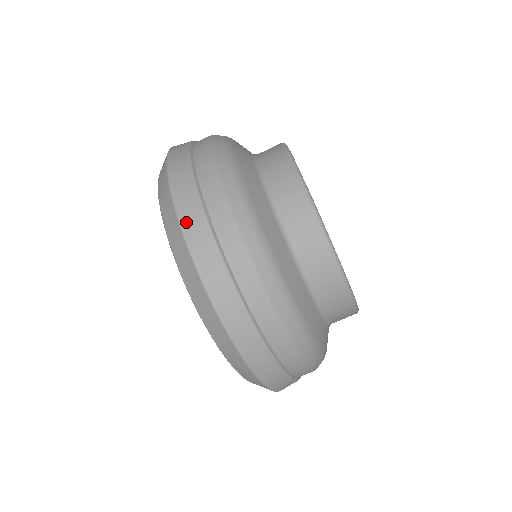
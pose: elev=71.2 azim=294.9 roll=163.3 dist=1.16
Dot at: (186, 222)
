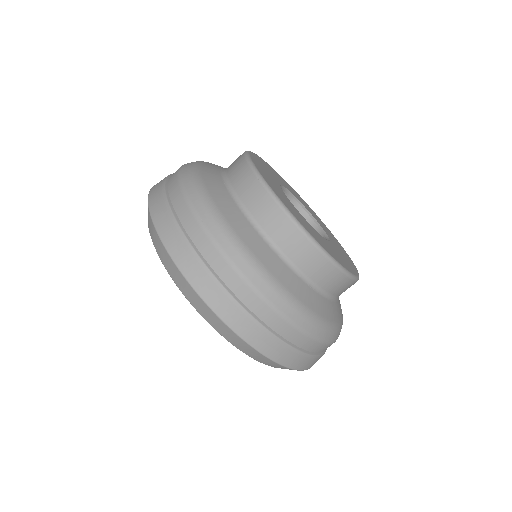
Dot at: (161, 228)
